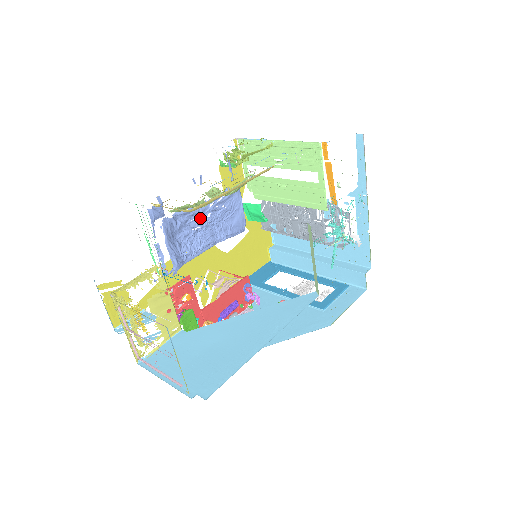
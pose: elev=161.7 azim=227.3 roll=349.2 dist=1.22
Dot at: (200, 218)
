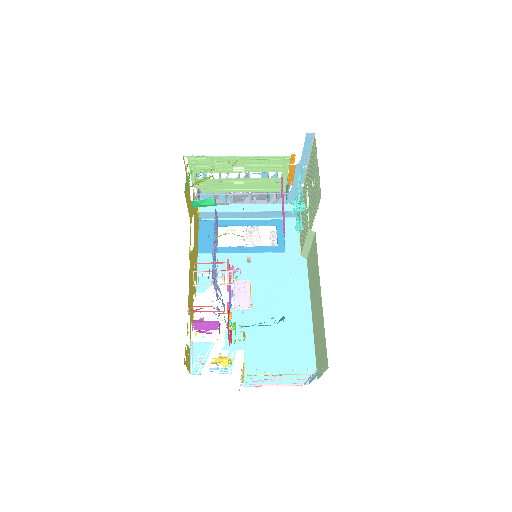
Dot at: (213, 257)
